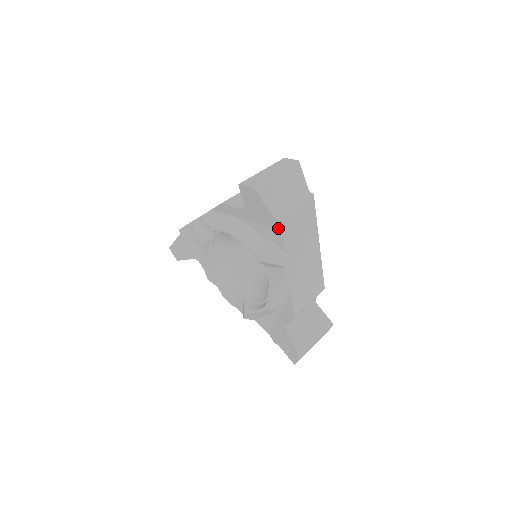
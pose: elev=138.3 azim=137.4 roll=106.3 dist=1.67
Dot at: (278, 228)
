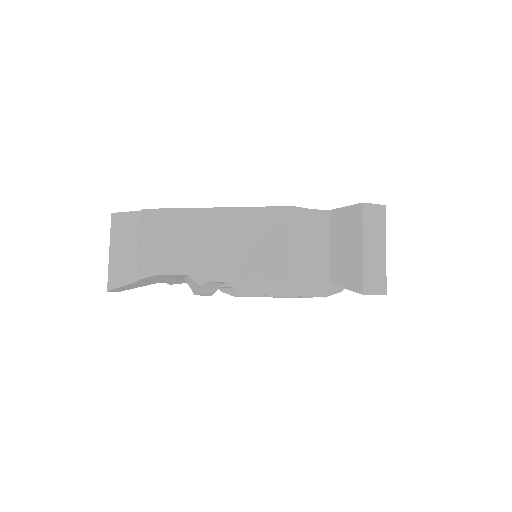
Dot at: occluded
